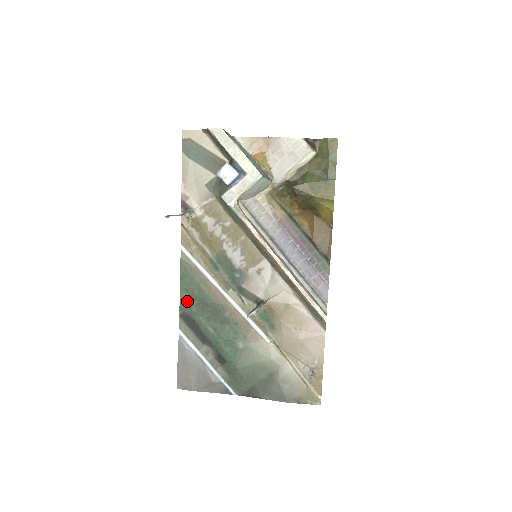
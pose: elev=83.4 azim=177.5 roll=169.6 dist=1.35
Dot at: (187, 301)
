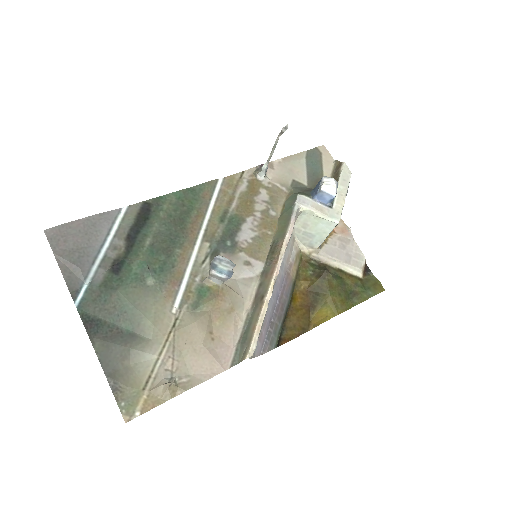
Dot at: (167, 203)
